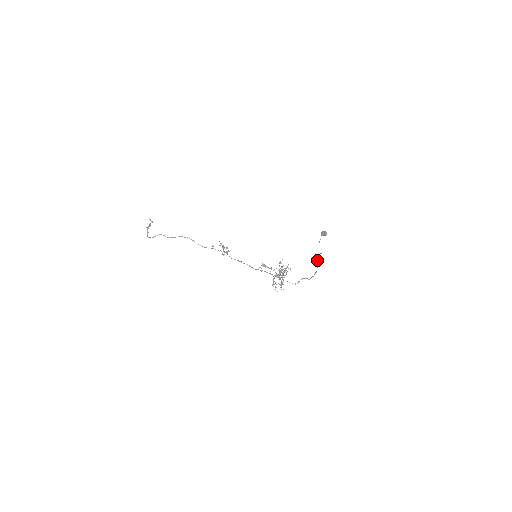
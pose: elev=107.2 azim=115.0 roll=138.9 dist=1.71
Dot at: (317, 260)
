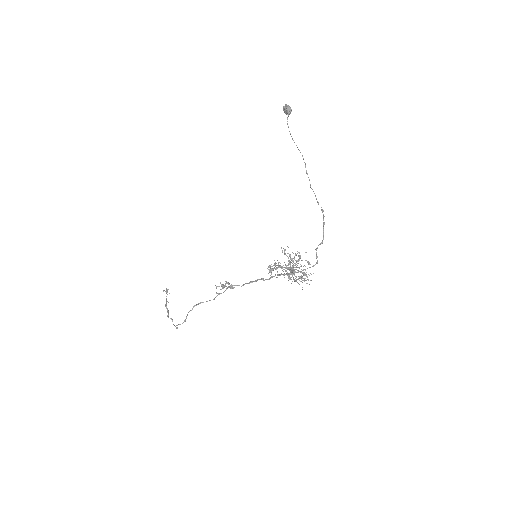
Dot at: occluded
